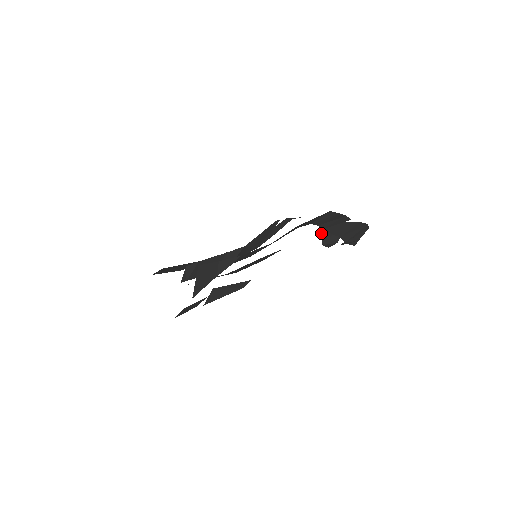
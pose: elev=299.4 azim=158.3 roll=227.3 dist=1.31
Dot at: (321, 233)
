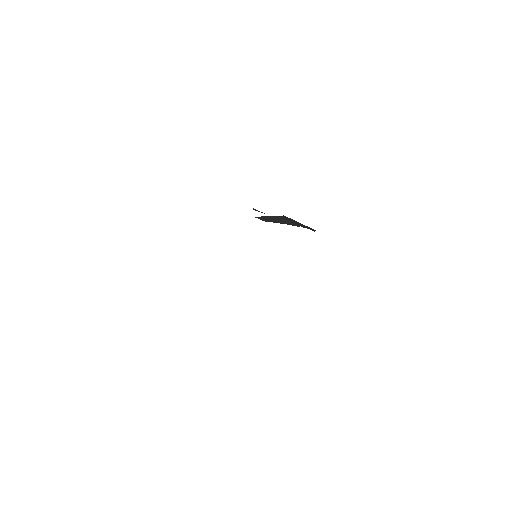
Dot at: occluded
